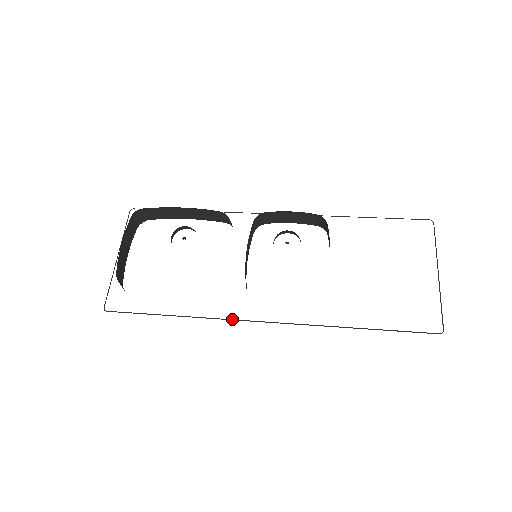
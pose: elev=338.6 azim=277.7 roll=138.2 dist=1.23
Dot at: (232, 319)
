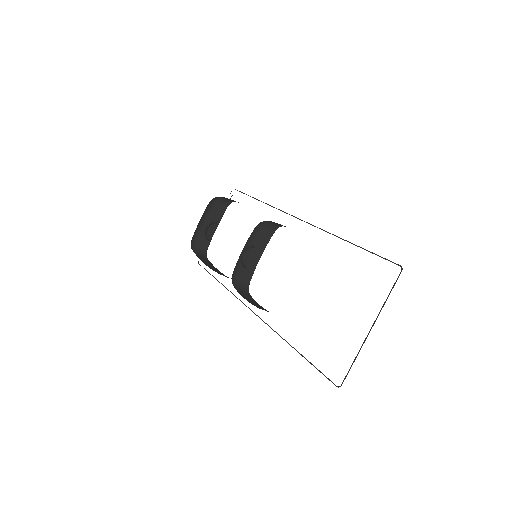
Dot at: occluded
